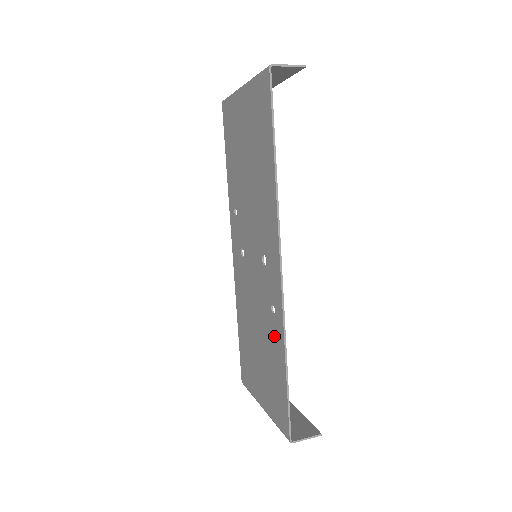
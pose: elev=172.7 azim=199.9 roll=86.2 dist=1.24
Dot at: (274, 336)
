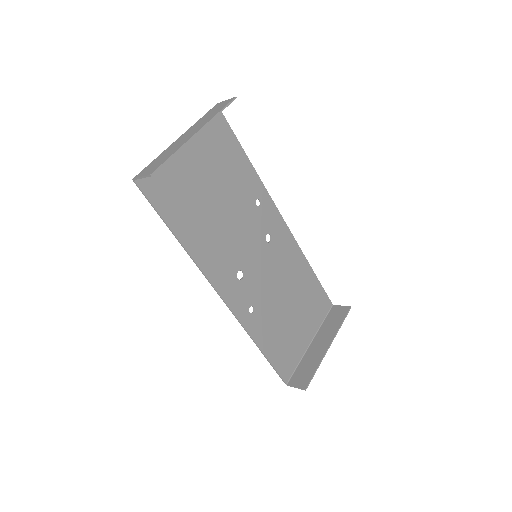
Dot at: (260, 323)
